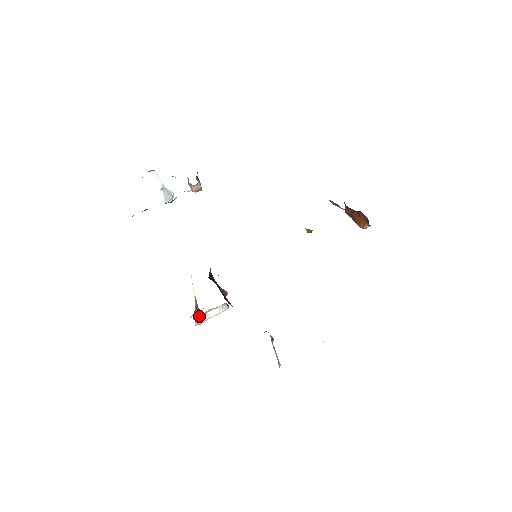
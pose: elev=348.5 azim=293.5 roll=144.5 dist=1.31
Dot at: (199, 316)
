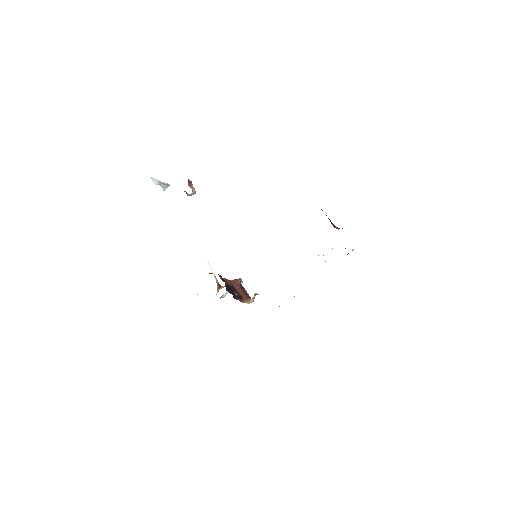
Dot at: (222, 295)
